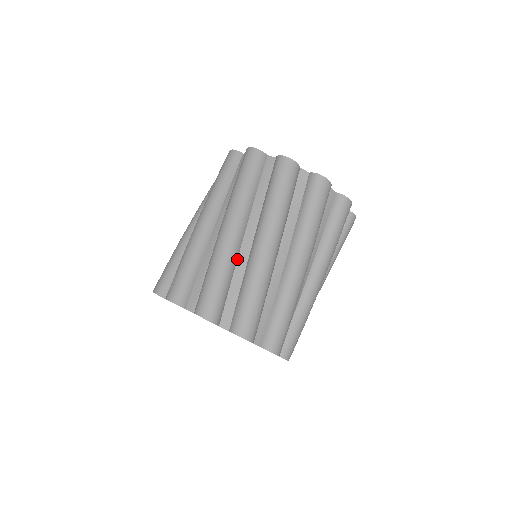
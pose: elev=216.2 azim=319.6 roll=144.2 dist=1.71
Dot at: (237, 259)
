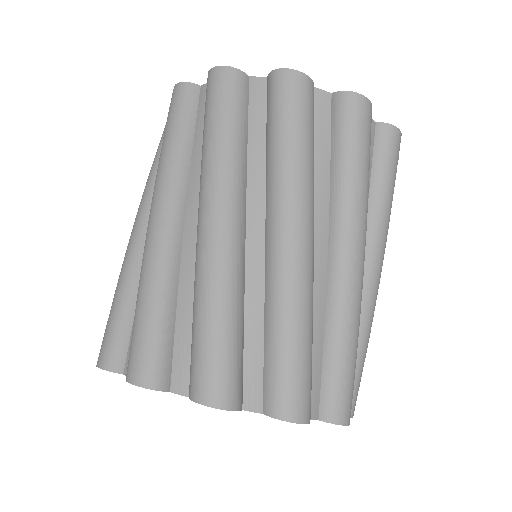
Dot at: occluded
